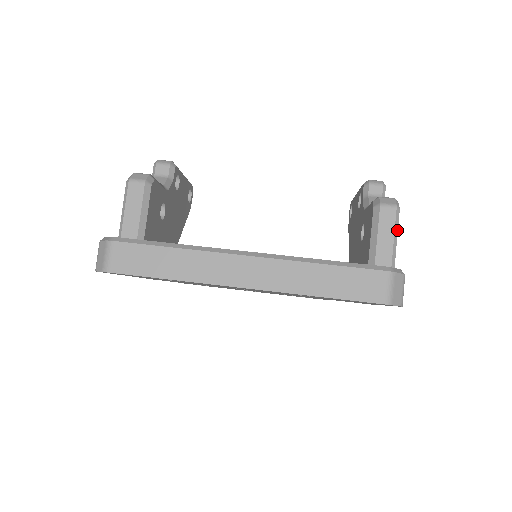
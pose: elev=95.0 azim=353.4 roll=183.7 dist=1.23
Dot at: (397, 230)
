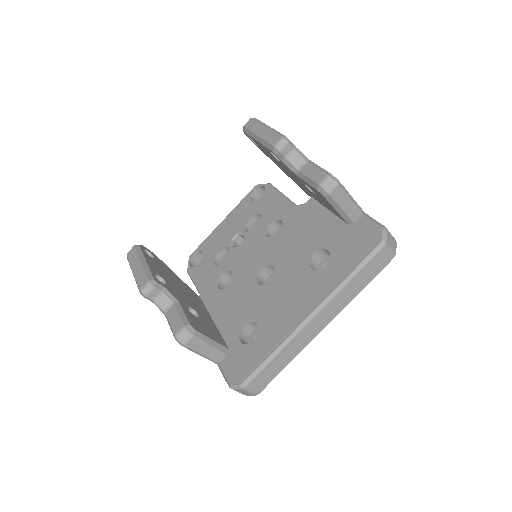
Dot at: (347, 192)
